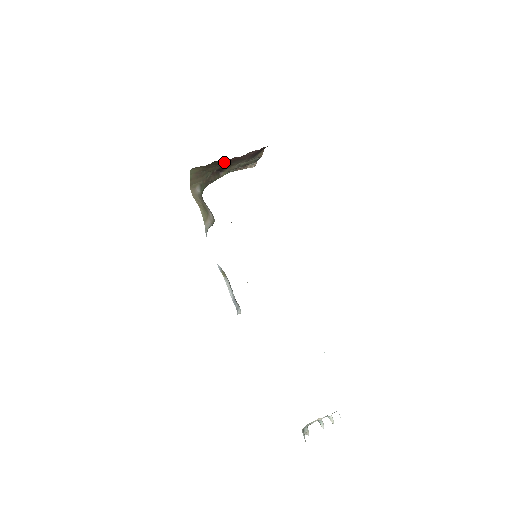
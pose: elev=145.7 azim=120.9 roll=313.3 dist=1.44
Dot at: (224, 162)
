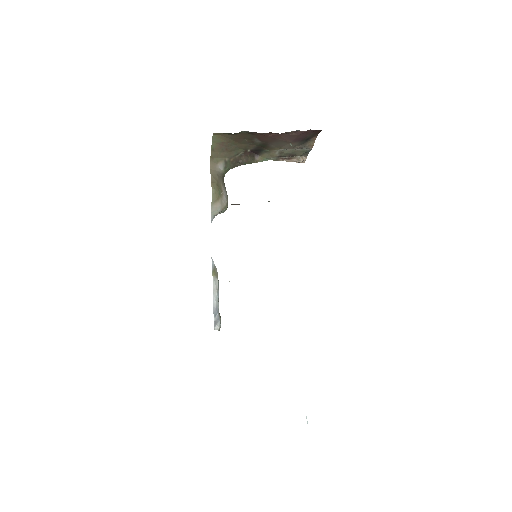
Dot at: (259, 139)
